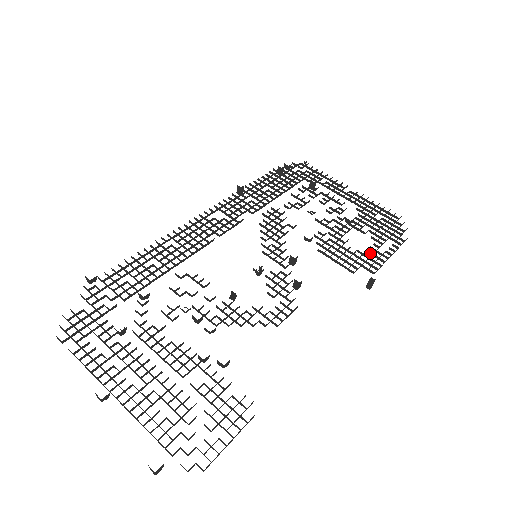
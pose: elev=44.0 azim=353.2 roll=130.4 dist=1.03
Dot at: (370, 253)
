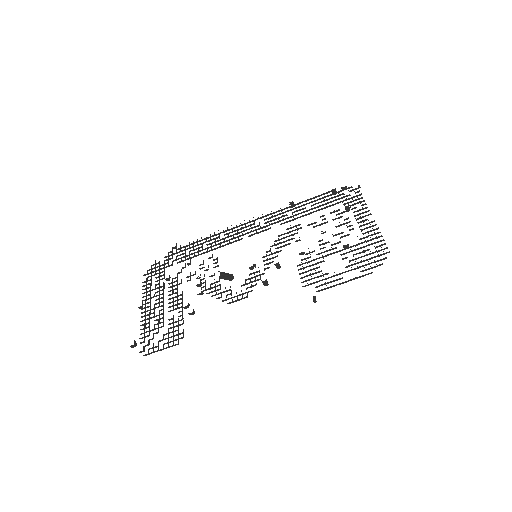
Dot at: occluded
